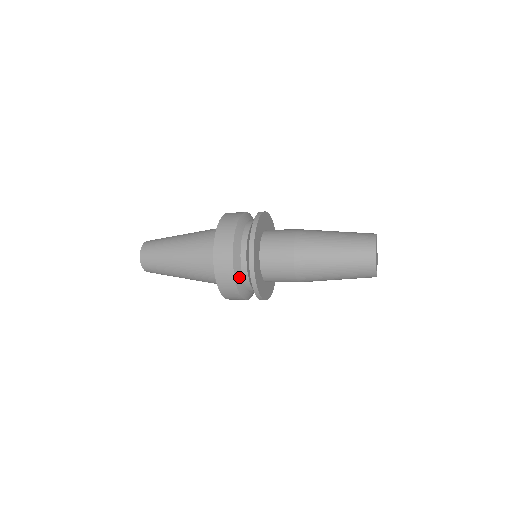
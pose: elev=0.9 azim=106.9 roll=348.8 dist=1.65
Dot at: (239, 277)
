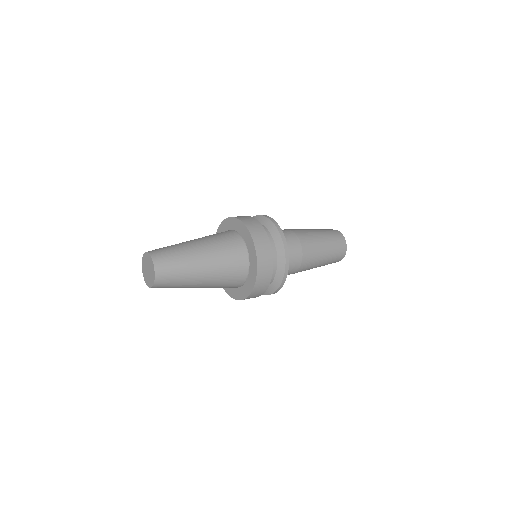
Dot at: occluded
